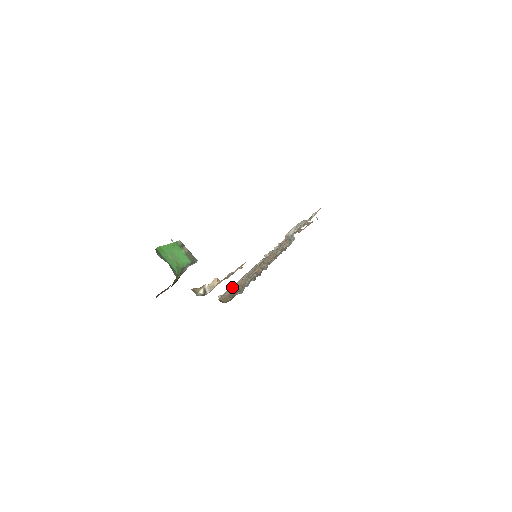
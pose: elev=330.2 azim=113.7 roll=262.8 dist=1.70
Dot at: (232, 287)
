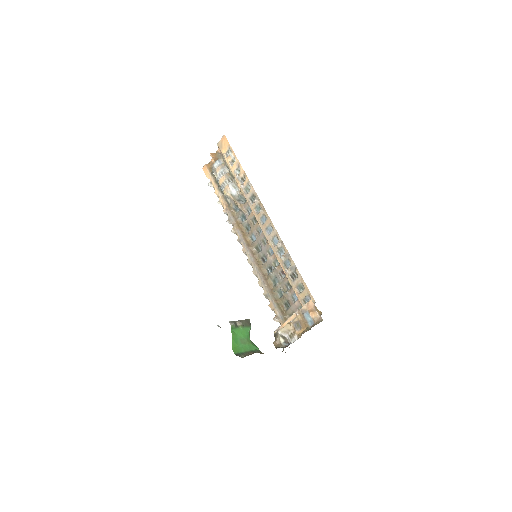
Dot at: (273, 302)
